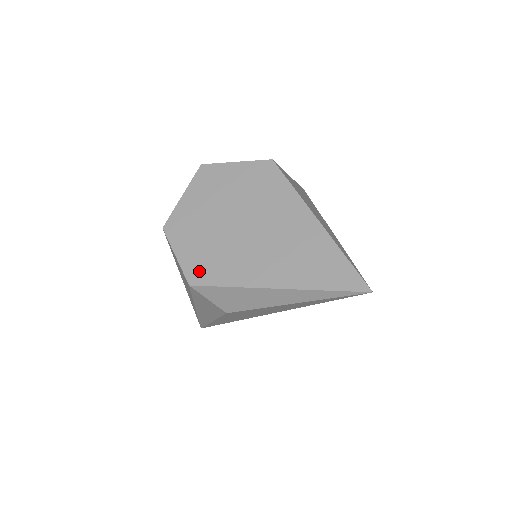
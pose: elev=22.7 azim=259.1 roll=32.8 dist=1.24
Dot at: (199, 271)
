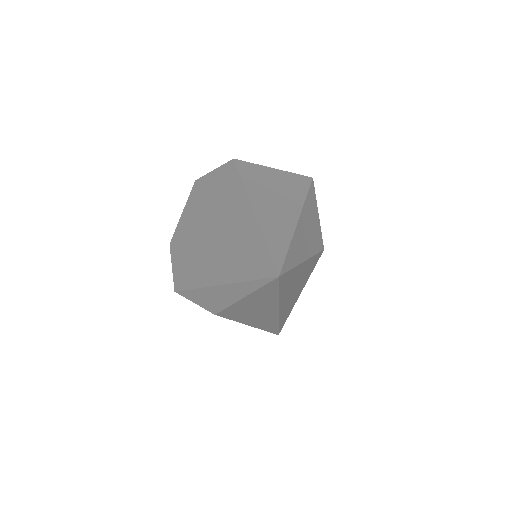
Dot at: (181, 278)
